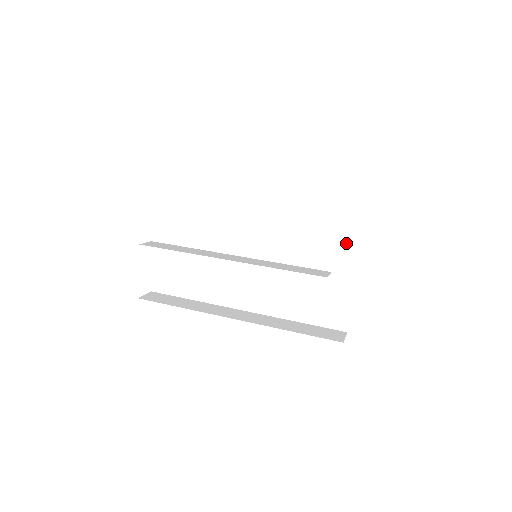
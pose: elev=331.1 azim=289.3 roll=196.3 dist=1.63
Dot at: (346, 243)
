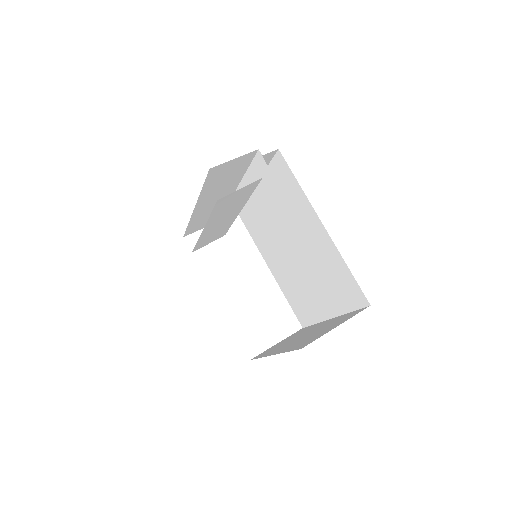
Dot at: (337, 325)
